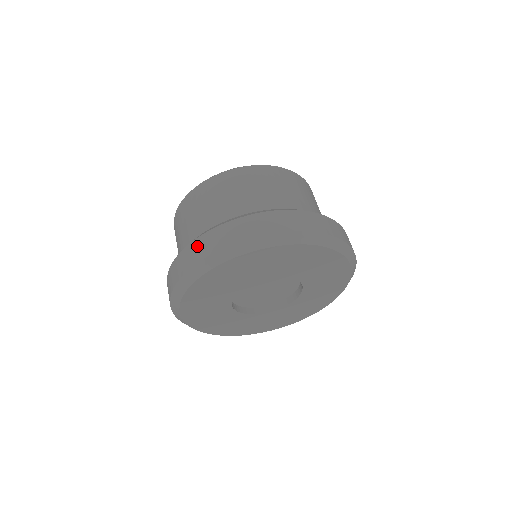
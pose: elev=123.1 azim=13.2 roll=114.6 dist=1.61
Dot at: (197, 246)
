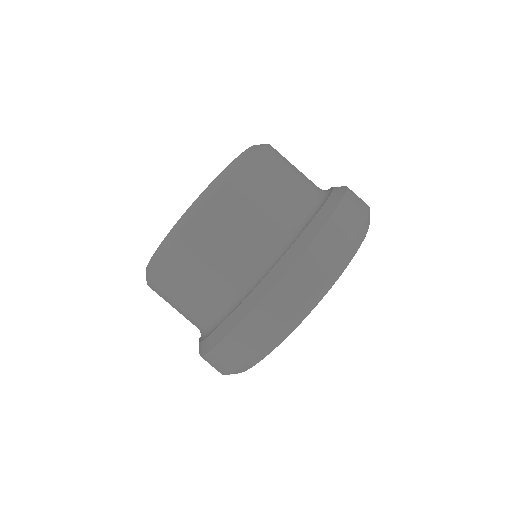
Dot at: (261, 319)
